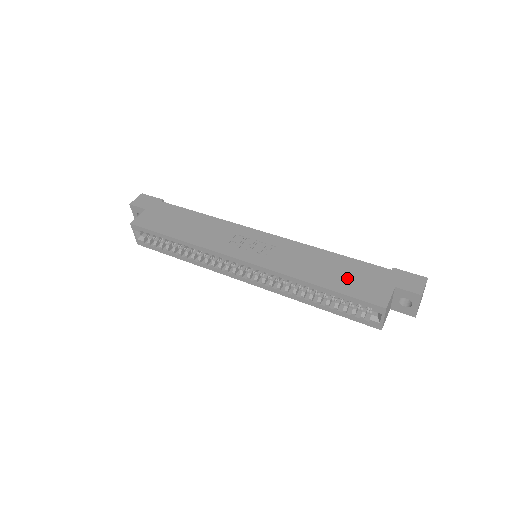
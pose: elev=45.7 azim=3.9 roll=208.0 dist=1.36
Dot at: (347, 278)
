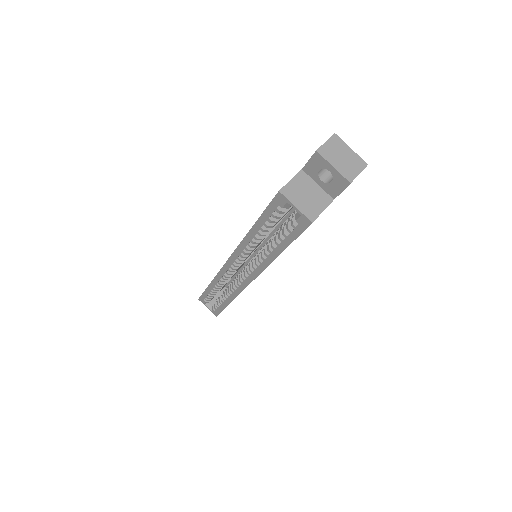
Dot at: occluded
